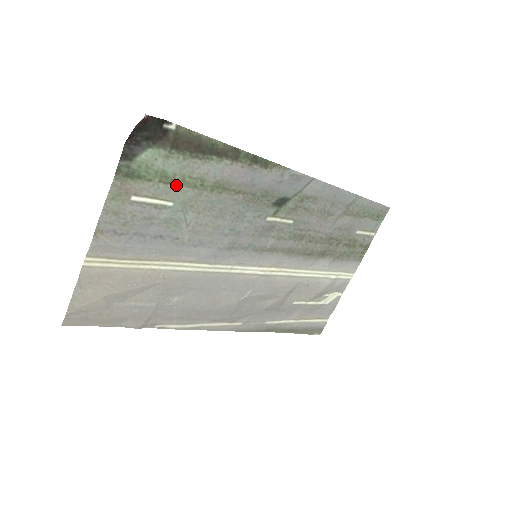
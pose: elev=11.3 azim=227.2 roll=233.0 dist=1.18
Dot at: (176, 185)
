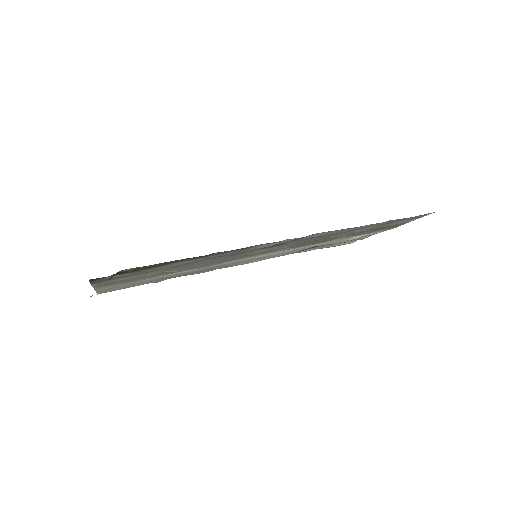
Dot at: (151, 271)
